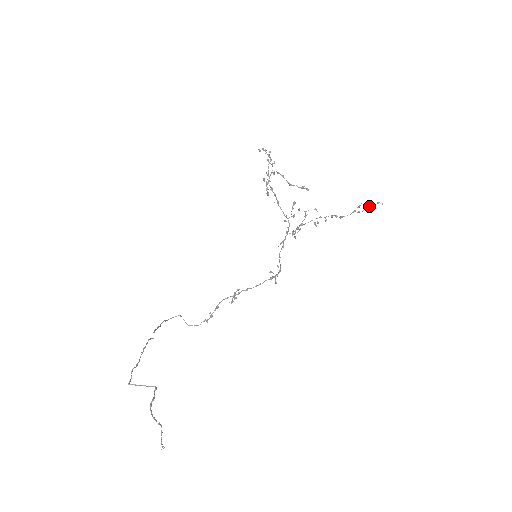
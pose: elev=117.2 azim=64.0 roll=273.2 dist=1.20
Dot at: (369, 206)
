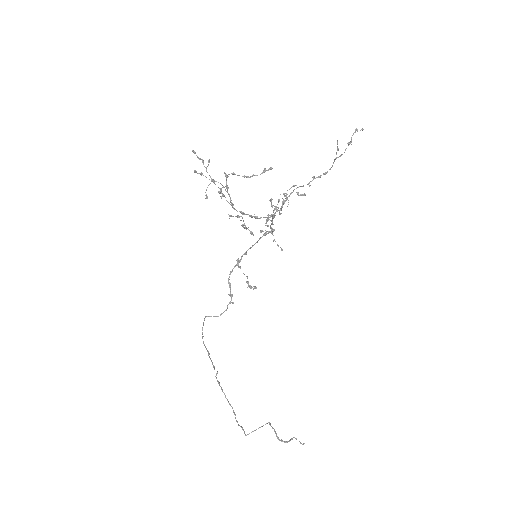
Dot at: (350, 143)
